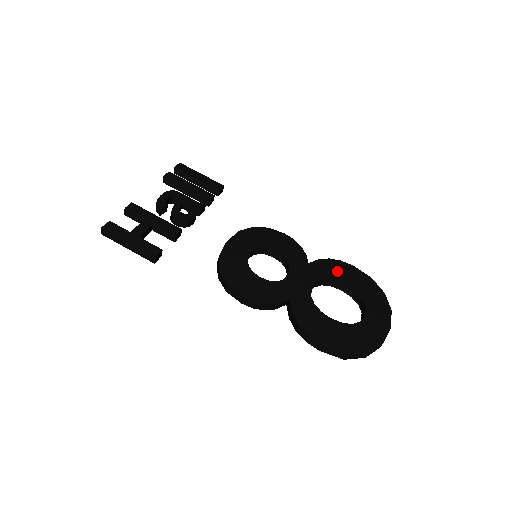
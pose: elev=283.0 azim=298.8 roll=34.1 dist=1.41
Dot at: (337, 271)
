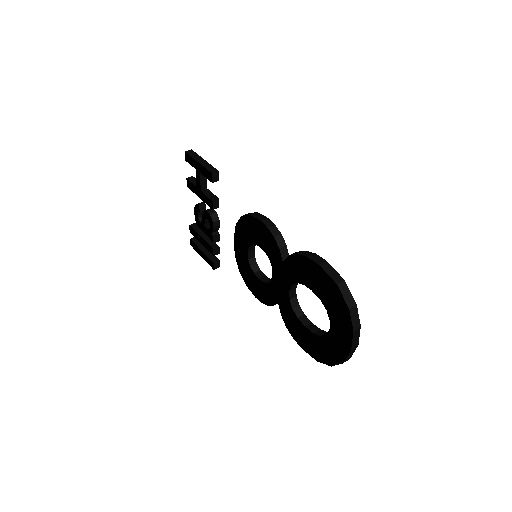
Dot at: occluded
